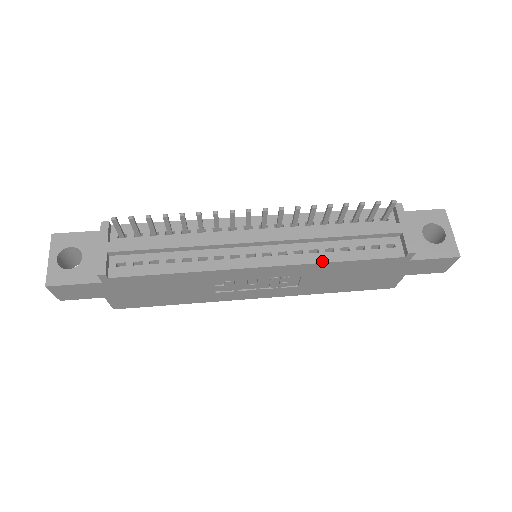
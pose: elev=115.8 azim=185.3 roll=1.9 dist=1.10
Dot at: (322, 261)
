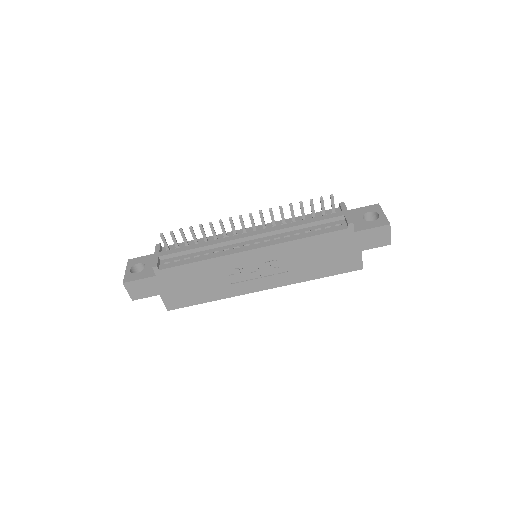
Dot at: (292, 240)
